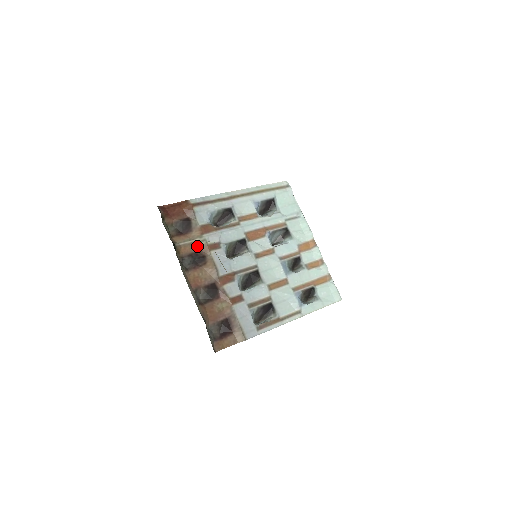
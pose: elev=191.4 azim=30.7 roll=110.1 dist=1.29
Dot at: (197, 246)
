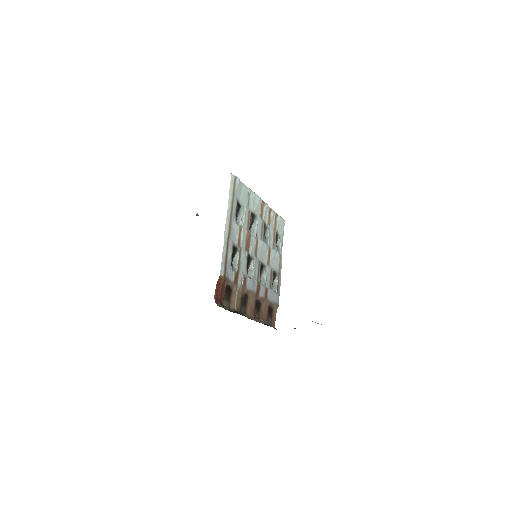
Dot at: (239, 294)
